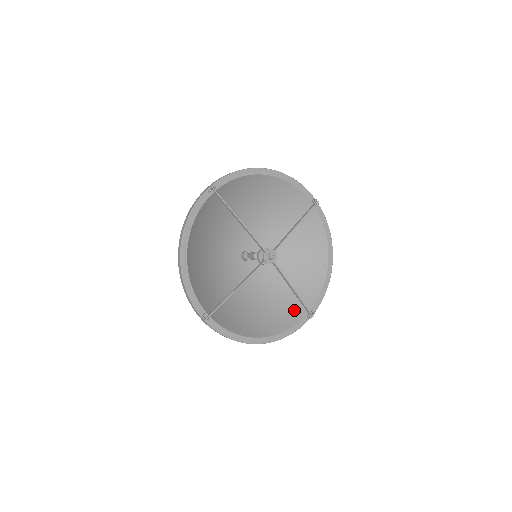
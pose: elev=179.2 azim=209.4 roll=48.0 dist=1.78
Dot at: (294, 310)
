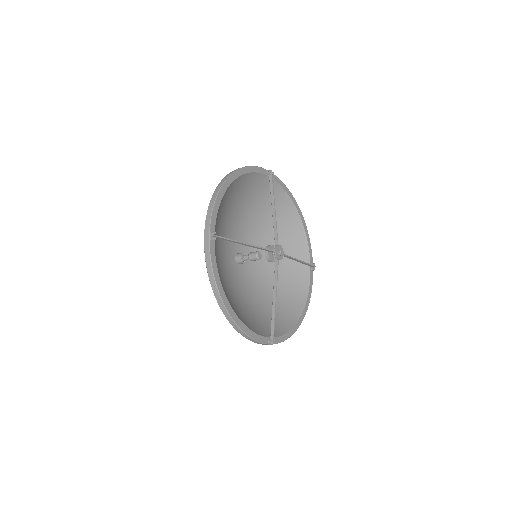
Dot at: (299, 272)
